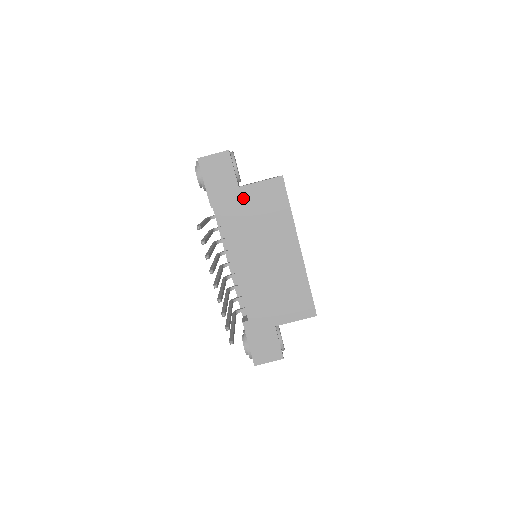
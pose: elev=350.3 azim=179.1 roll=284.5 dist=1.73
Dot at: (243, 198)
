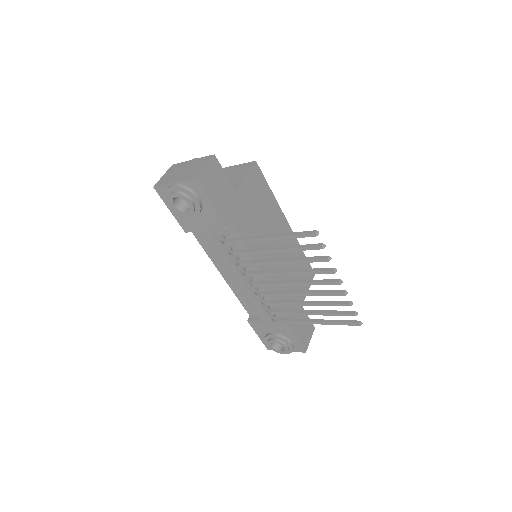
Dot at: (243, 201)
